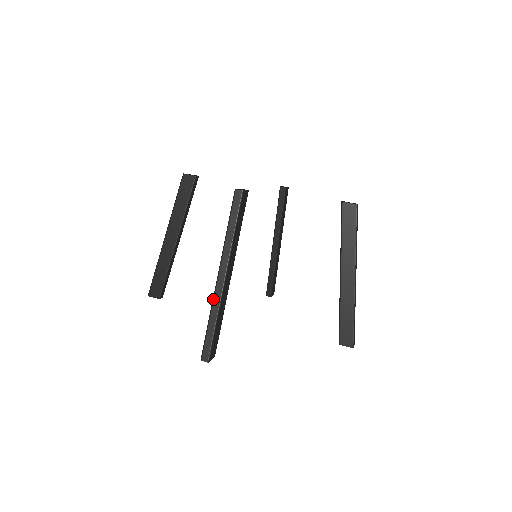
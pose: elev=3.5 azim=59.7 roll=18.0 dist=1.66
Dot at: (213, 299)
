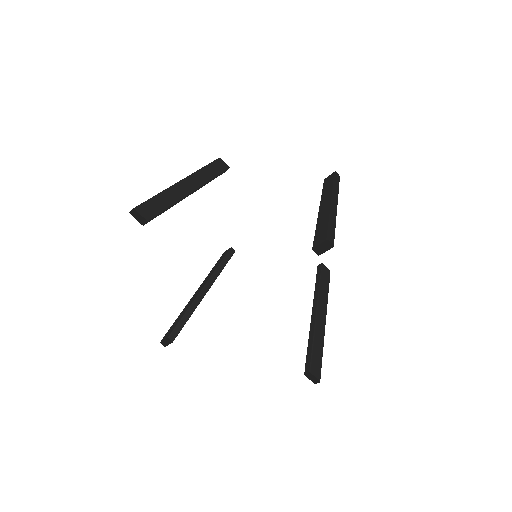
Dot at: (332, 210)
